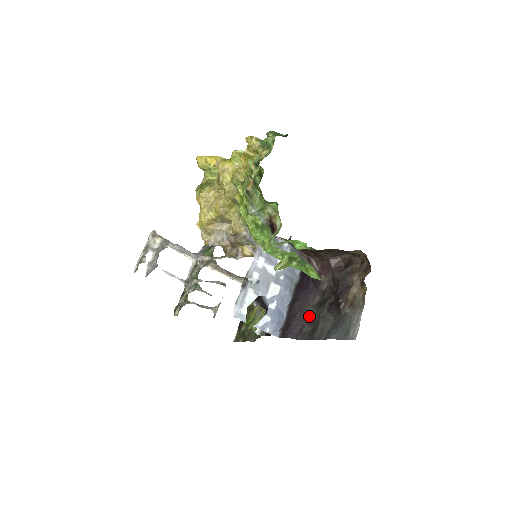
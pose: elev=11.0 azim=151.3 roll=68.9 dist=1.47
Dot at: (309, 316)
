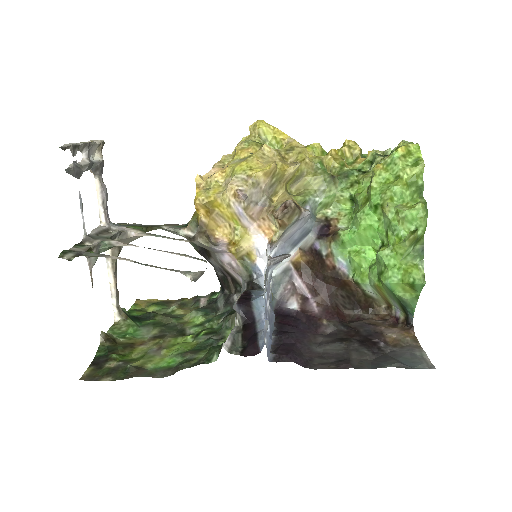
Dot at: (317, 350)
